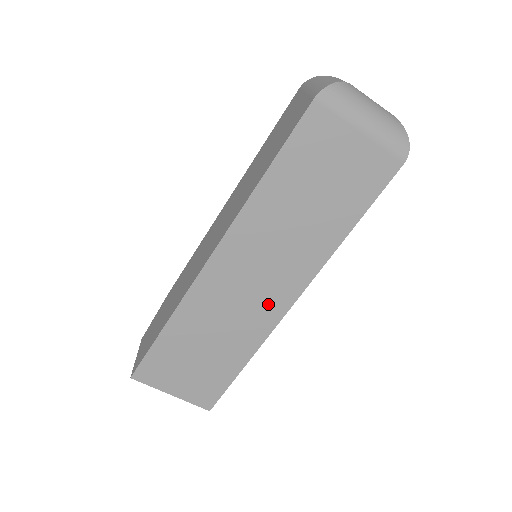
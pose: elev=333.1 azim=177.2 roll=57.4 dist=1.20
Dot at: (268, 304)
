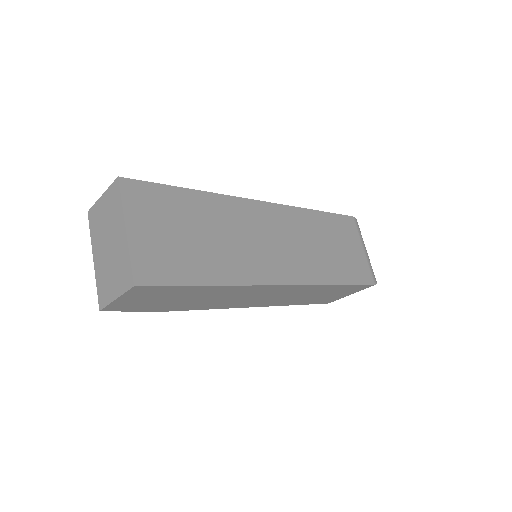
Dot at: (270, 265)
